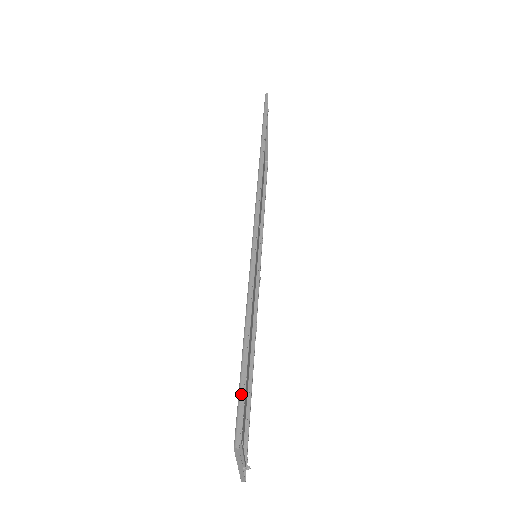
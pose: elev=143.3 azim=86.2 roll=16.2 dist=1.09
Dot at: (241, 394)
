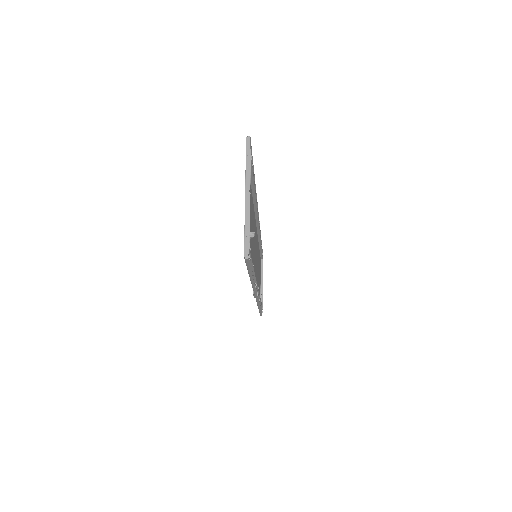
Dot at: occluded
